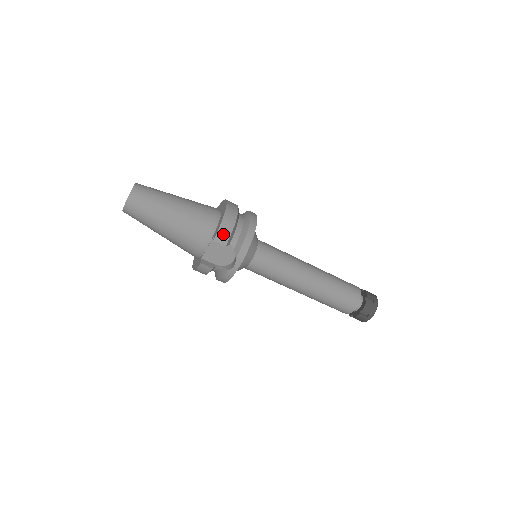
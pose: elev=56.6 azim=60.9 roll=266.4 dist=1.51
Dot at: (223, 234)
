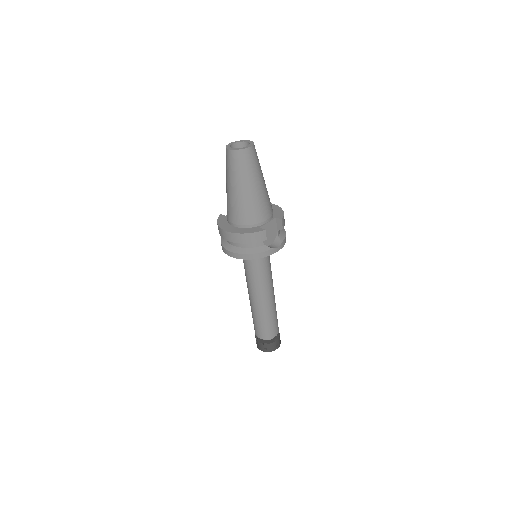
Dot at: (284, 220)
